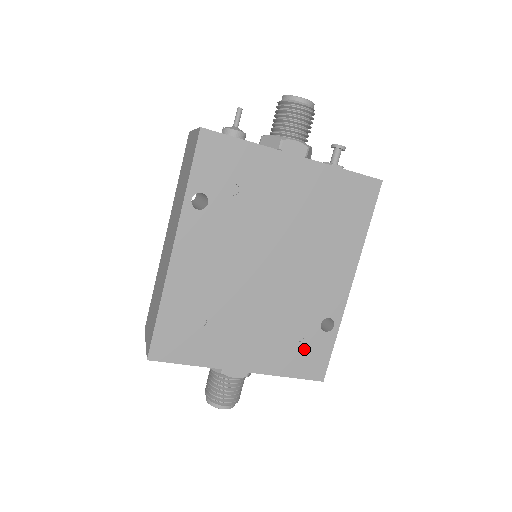
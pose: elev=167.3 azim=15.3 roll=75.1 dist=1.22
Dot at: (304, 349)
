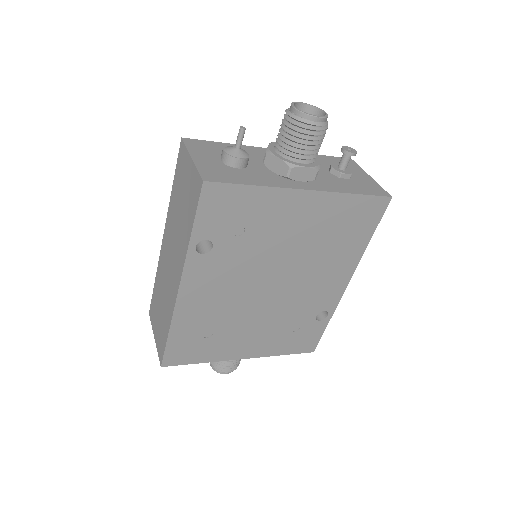
Dot at: (299, 335)
